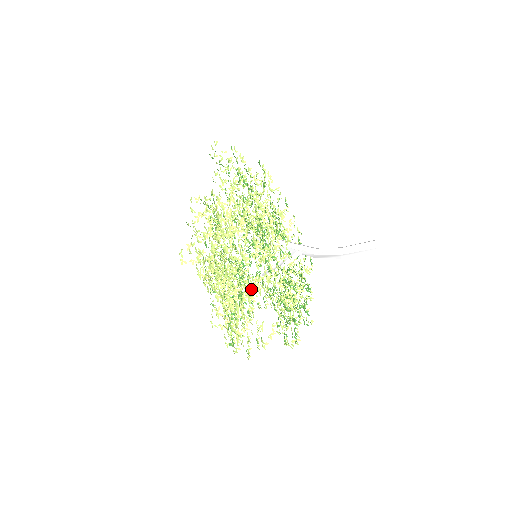
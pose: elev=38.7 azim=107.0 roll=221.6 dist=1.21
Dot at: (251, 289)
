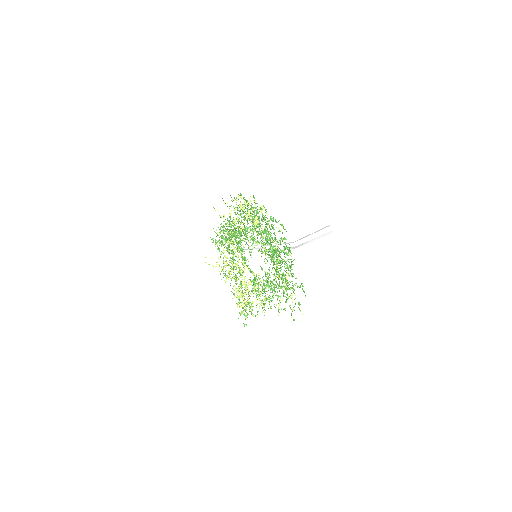
Dot at: occluded
